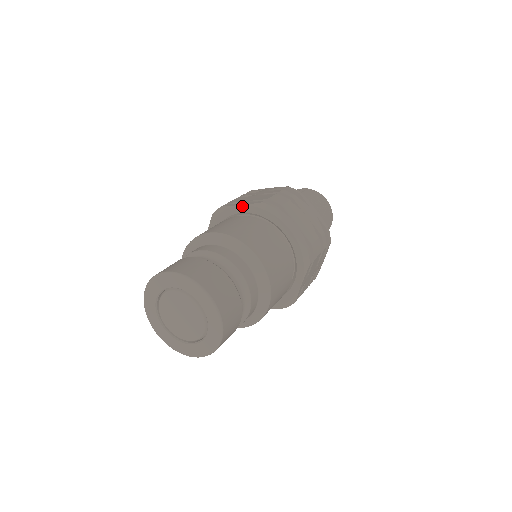
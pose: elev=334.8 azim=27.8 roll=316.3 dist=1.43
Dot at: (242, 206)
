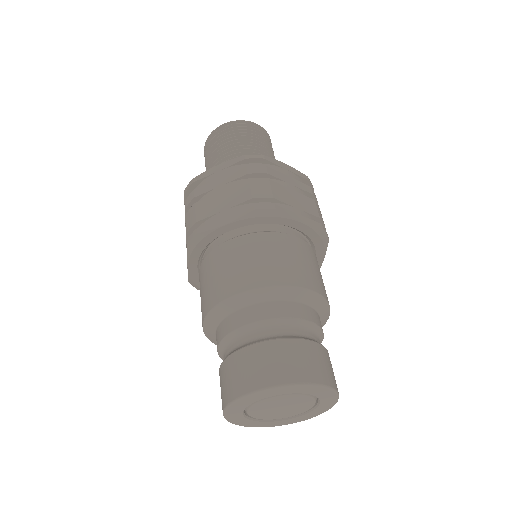
Dot at: (303, 224)
